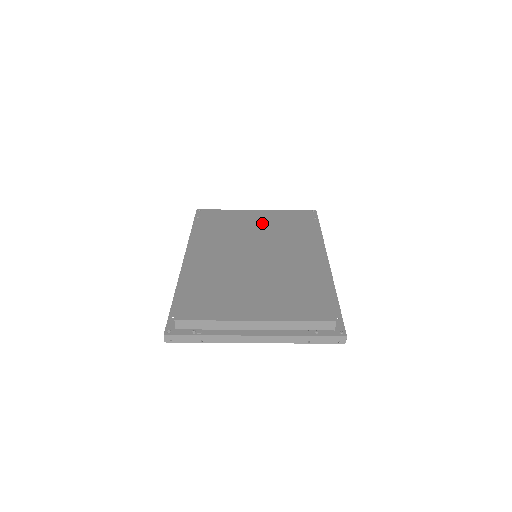
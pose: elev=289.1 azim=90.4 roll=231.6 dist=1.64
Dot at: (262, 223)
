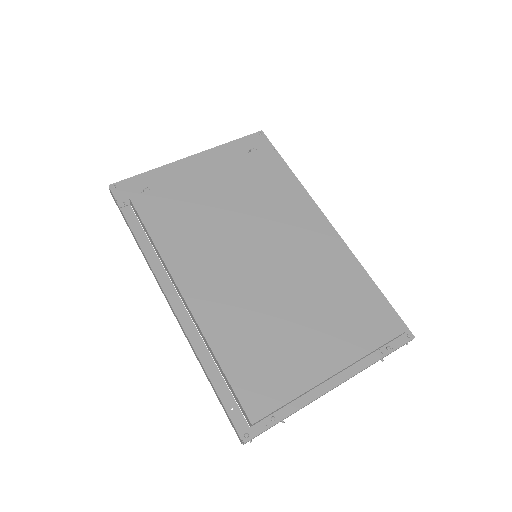
Dot at: (226, 191)
